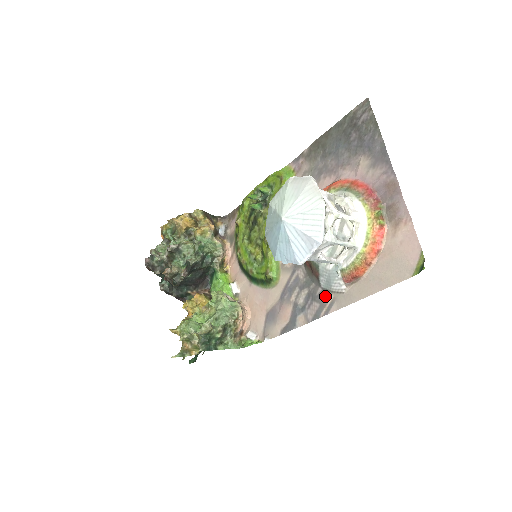
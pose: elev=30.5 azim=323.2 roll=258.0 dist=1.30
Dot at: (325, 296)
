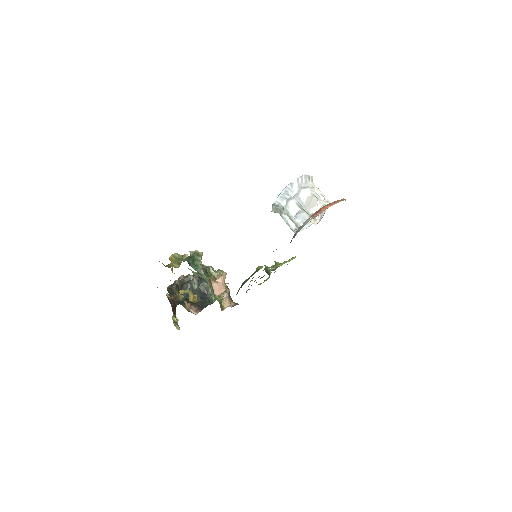
Dot at: occluded
